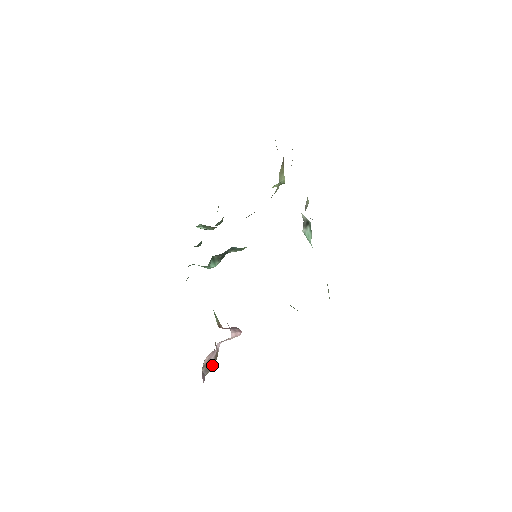
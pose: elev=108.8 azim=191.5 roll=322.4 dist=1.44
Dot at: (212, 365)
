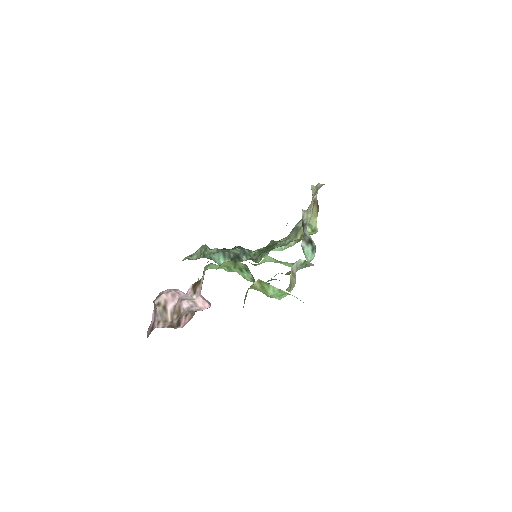
Dot at: (169, 315)
